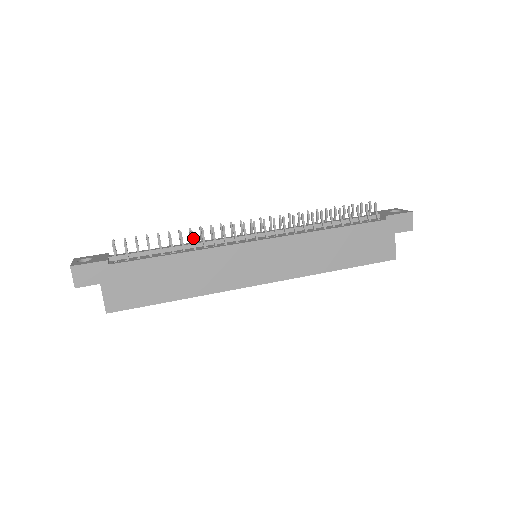
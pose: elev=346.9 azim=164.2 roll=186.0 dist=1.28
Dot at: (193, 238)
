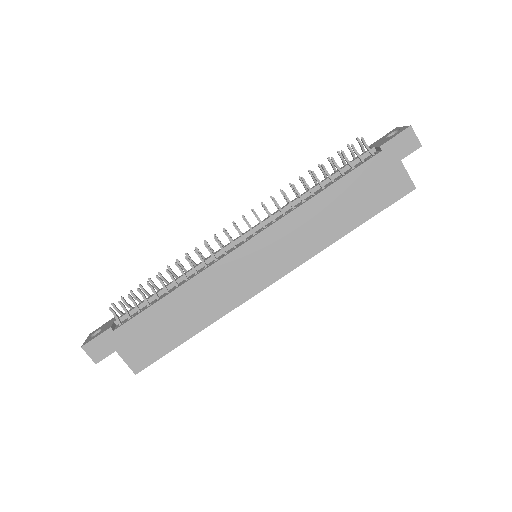
Dot at: (181, 269)
